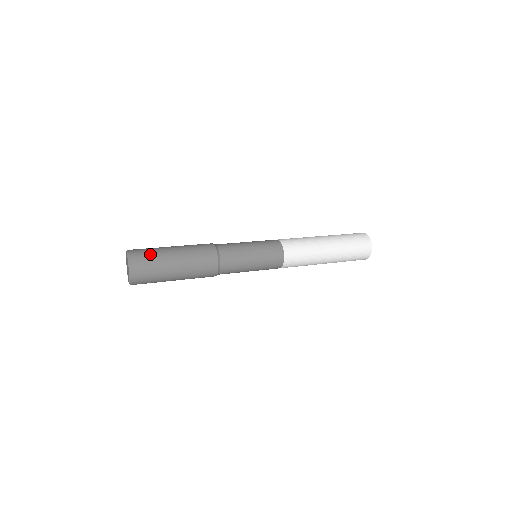
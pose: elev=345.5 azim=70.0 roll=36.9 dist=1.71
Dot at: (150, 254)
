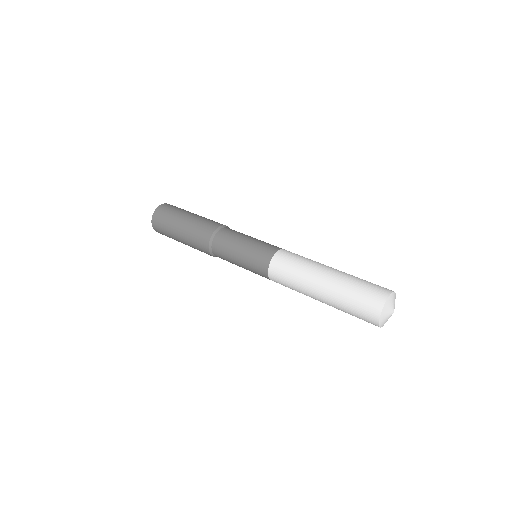
Dot at: (164, 221)
